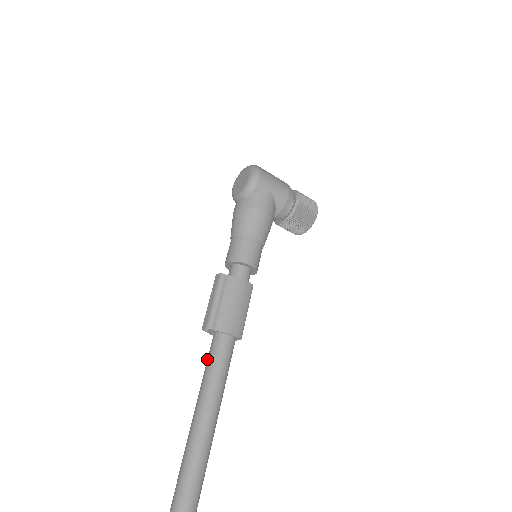
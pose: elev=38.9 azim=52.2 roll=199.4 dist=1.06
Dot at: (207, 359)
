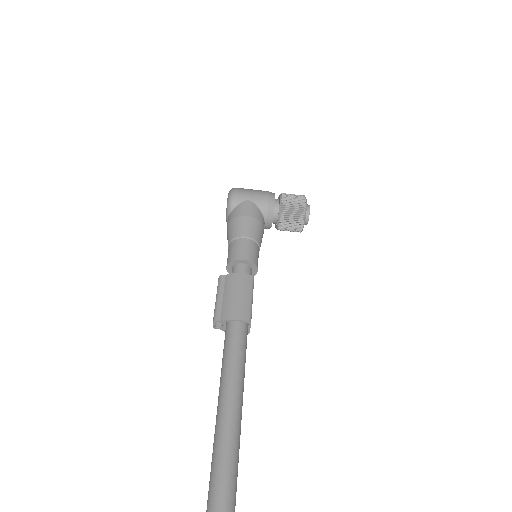
Dot at: (223, 351)
